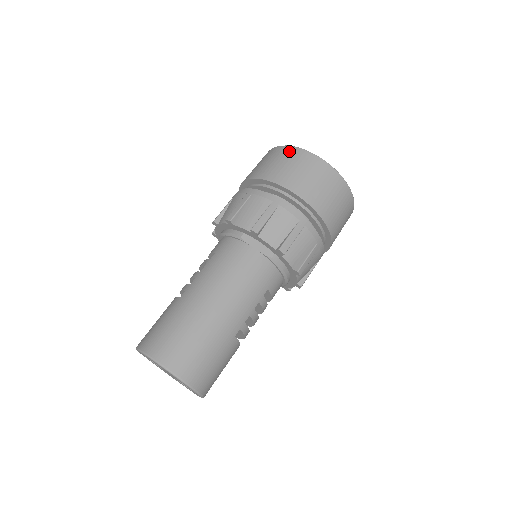
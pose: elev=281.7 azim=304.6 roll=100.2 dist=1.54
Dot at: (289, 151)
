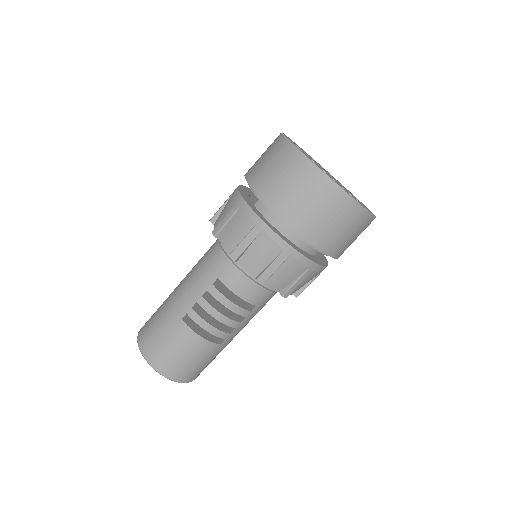
Dot at: occluded
